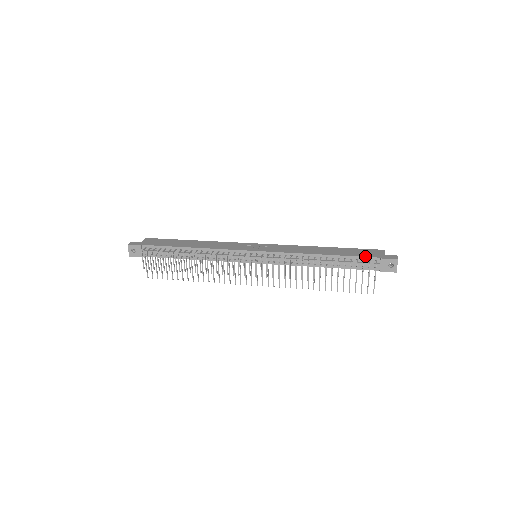
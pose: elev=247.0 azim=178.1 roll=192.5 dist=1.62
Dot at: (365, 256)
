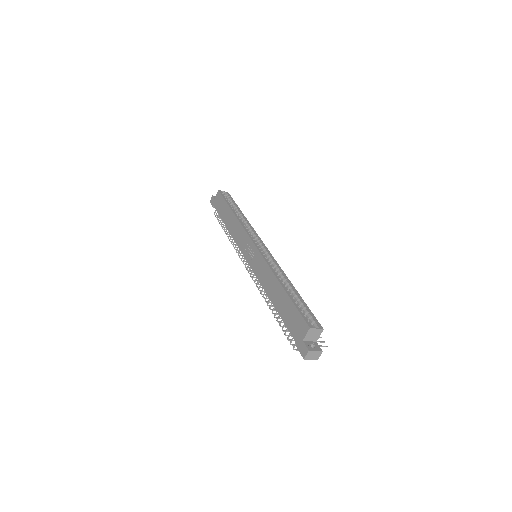
Dot at: (289, 331)
